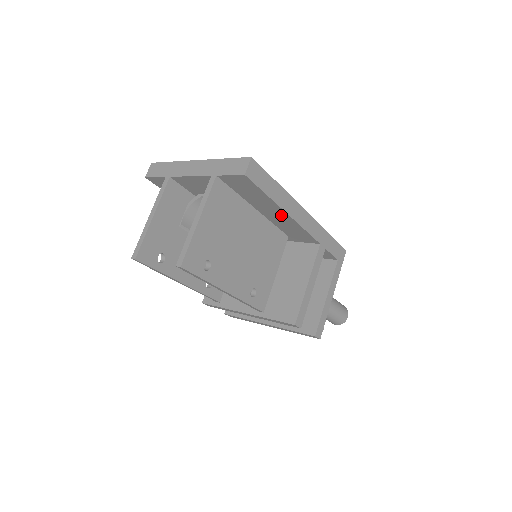
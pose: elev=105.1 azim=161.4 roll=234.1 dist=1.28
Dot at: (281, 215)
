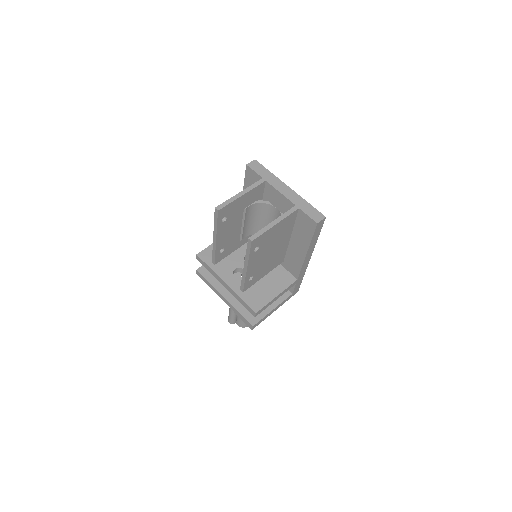
Dot at: (301, 251)
